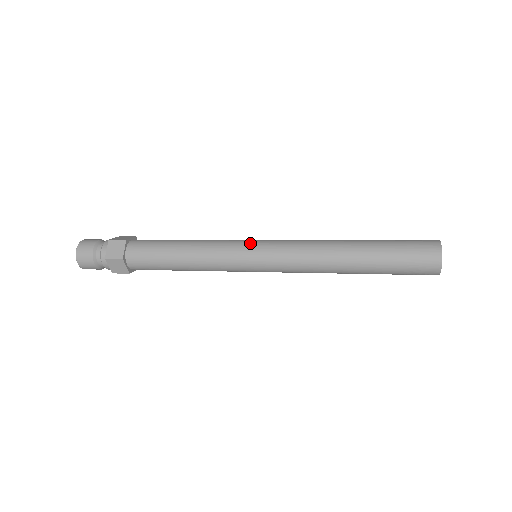
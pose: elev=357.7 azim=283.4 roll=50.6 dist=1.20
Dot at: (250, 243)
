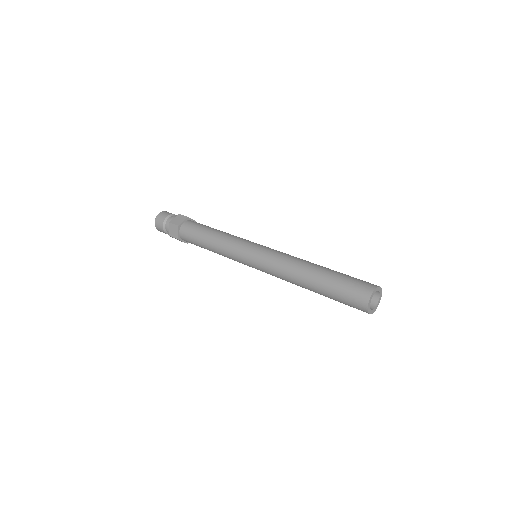
Dot at: (255, 243)
